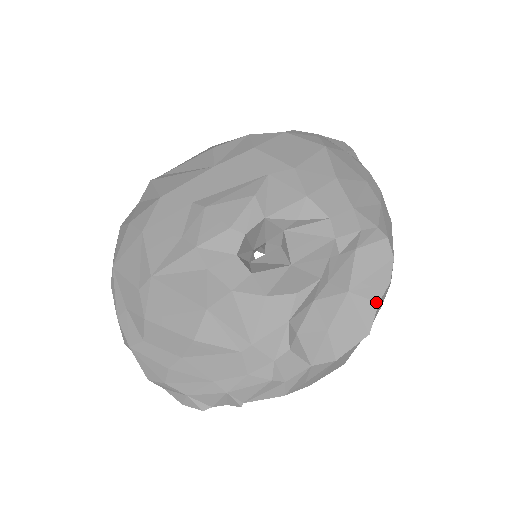
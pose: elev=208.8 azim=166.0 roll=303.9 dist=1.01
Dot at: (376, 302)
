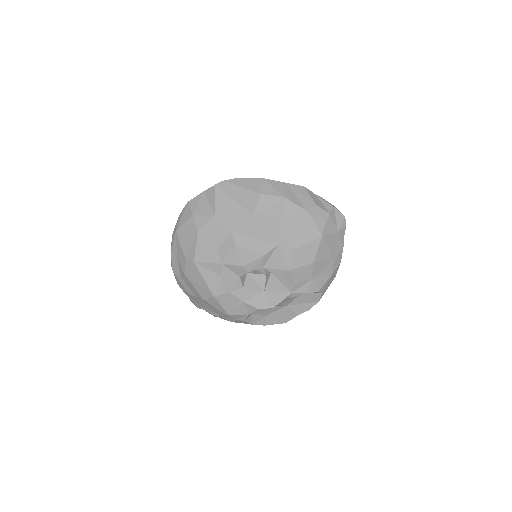
Dot at: (297, 315)
